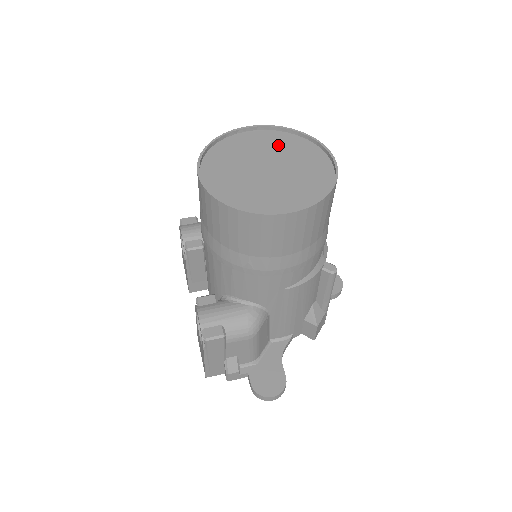
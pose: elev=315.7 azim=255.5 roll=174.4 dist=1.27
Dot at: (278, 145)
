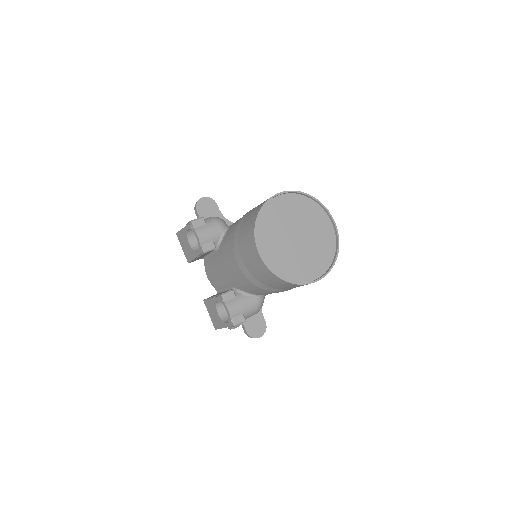
Dot at: (300, 211)
